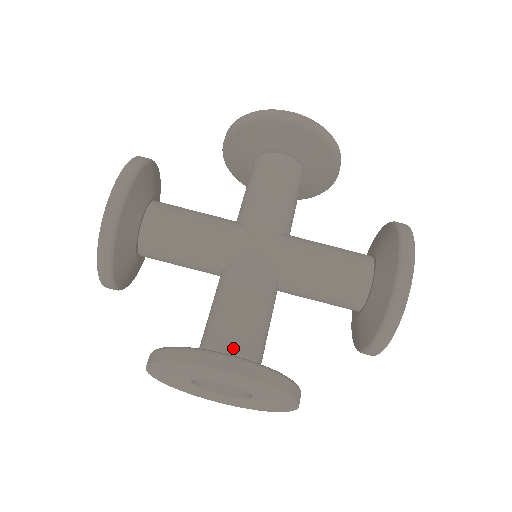
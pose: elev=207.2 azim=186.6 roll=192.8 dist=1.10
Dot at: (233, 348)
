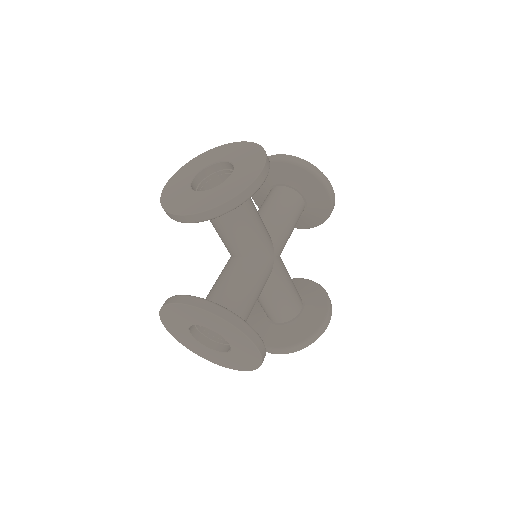
Dot at: occluded
